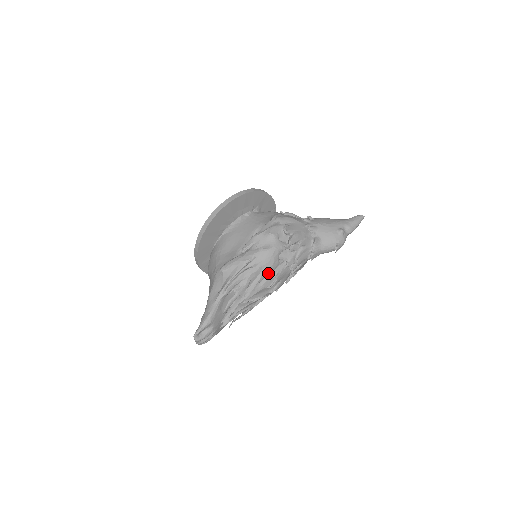
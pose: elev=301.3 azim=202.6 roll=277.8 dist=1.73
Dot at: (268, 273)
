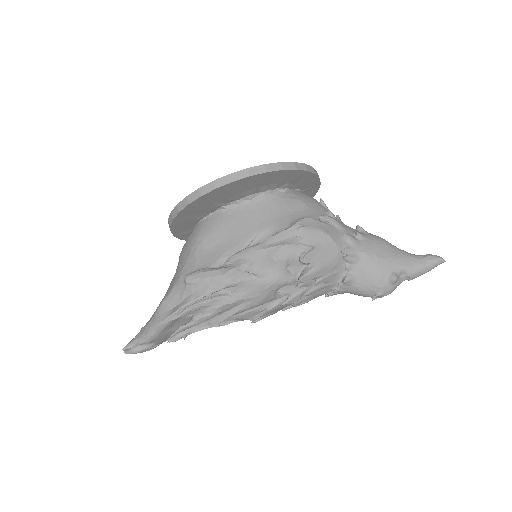
Dot at: (252, 307)
